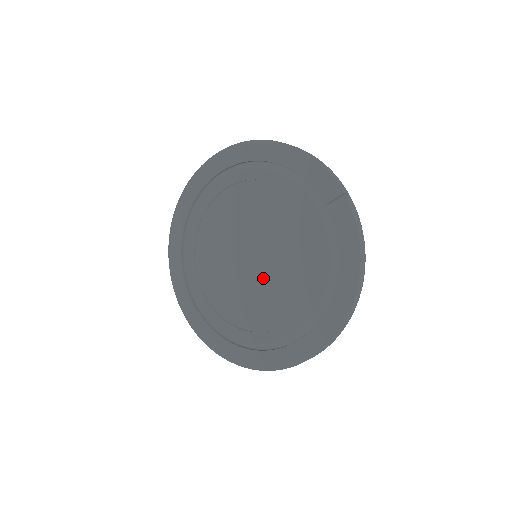
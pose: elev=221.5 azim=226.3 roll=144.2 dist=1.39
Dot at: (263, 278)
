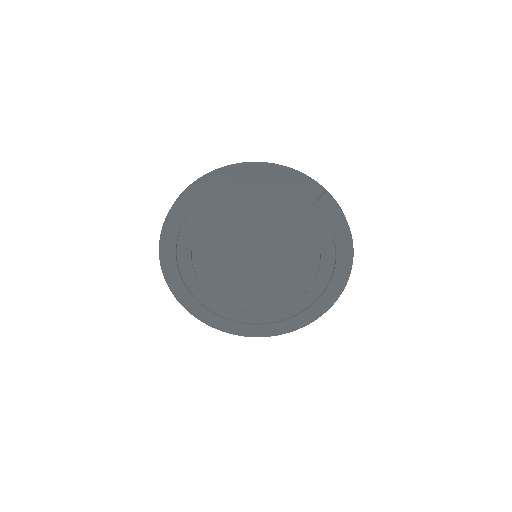
Dot at: (272, 270)
